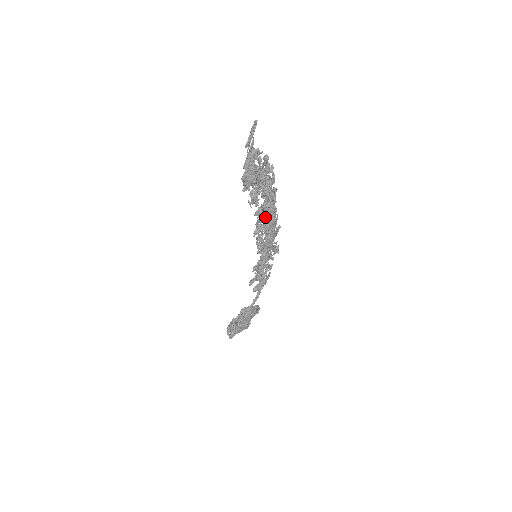
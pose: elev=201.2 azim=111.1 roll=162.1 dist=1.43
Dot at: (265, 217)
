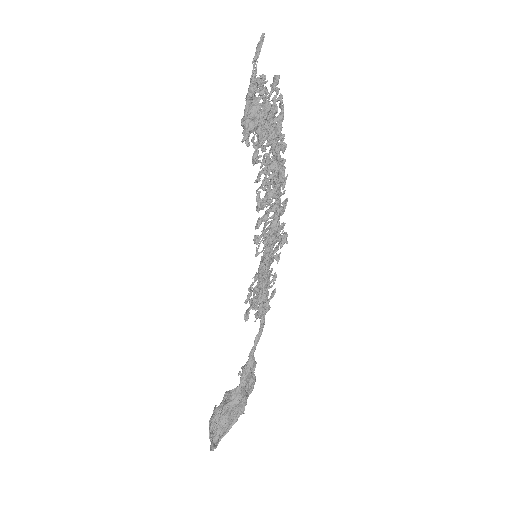
Dot at: (272, 174)
